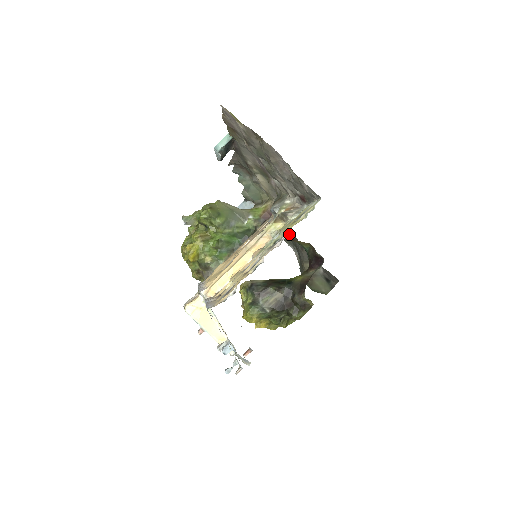
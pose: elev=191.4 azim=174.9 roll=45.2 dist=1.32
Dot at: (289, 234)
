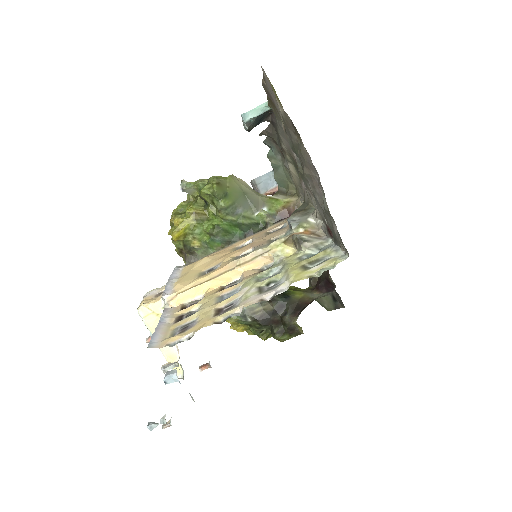
Dot at: occluded
